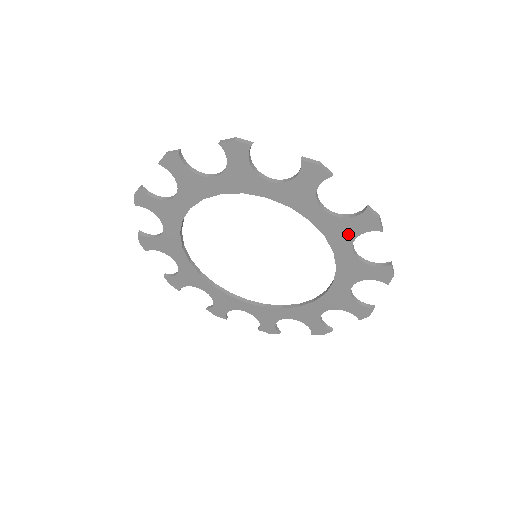
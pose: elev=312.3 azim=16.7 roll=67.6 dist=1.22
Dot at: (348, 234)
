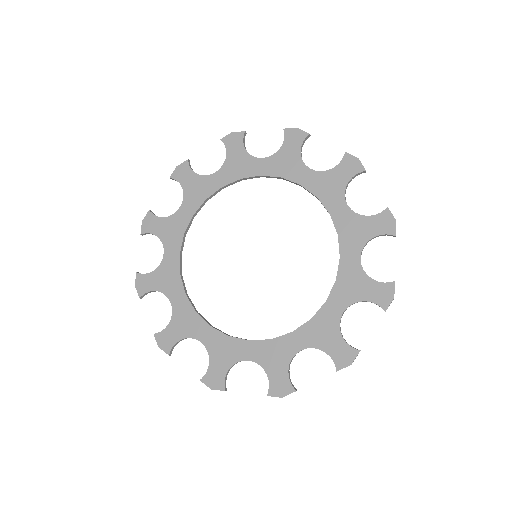
Dot at: (356, 293)
